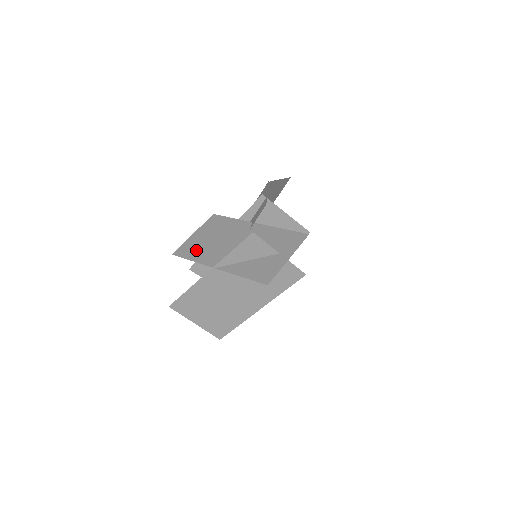
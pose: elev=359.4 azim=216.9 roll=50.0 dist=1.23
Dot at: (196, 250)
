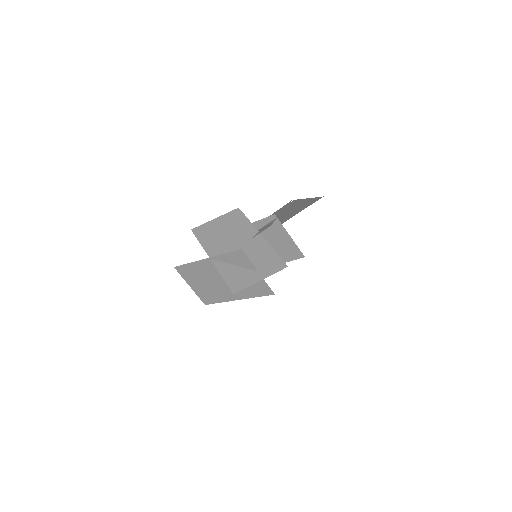
Dot at: (208, 235)
